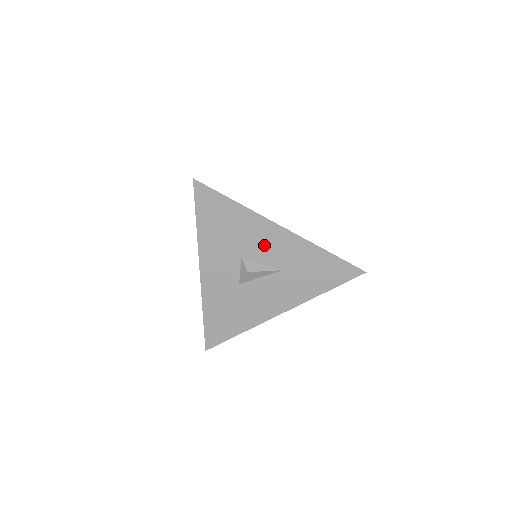
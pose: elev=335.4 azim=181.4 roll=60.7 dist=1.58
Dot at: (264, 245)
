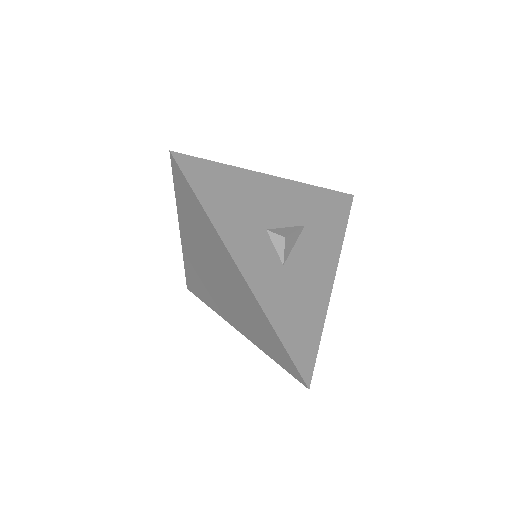
Dot at: (275, 204)
